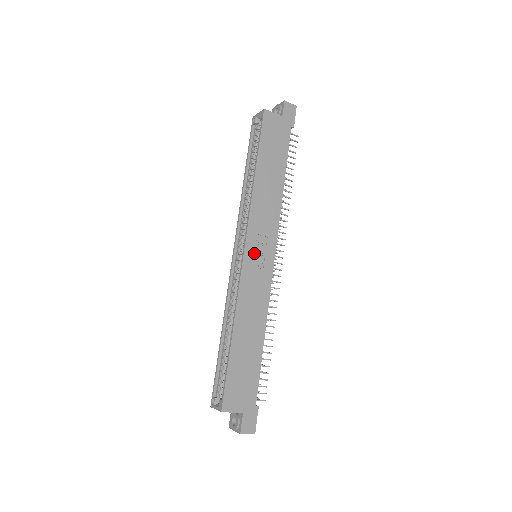
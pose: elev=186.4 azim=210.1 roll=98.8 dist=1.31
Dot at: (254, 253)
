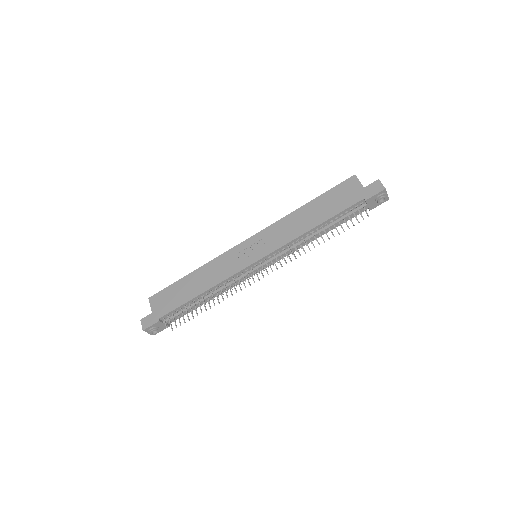
Dot at: (249, 246)
